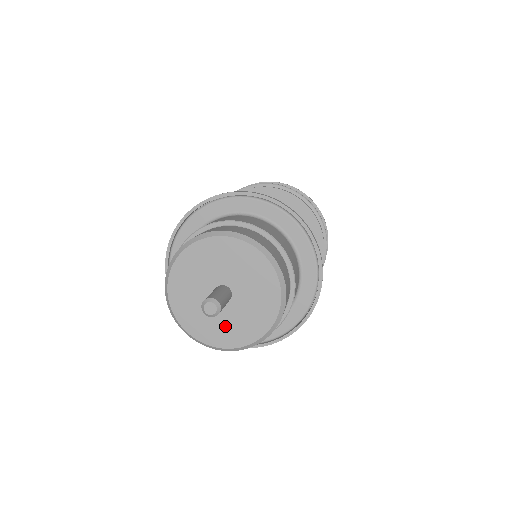
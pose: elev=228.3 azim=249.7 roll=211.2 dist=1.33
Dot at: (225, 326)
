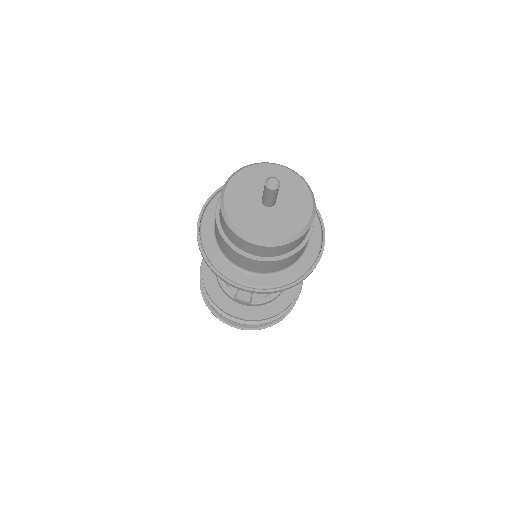
Dot at: (255, 220)
